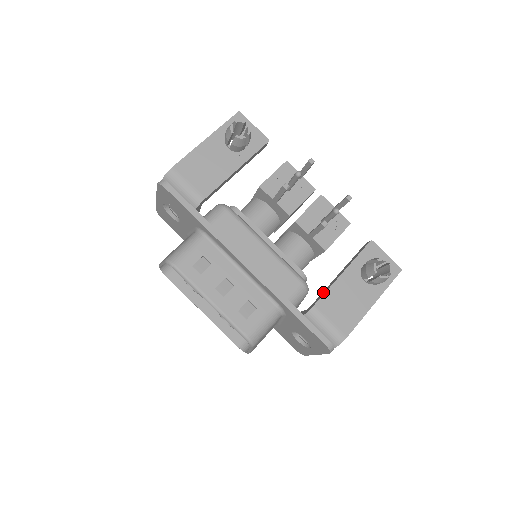
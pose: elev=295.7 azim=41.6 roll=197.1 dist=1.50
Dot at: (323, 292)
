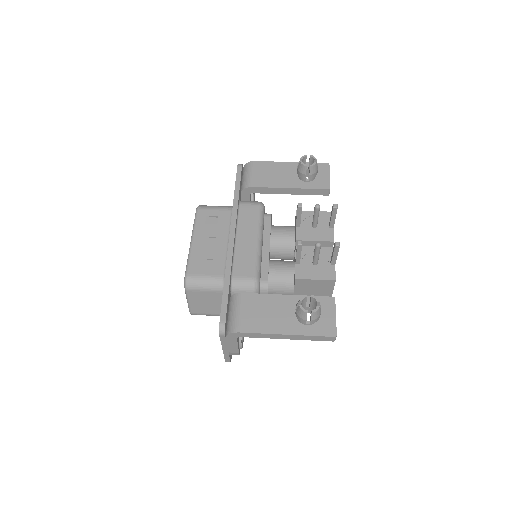
Dot at: occluded
